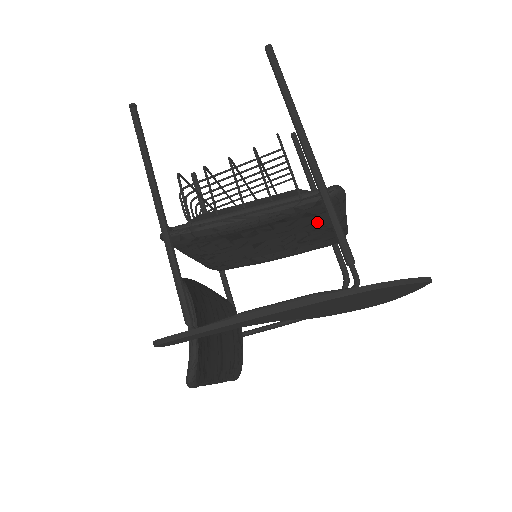
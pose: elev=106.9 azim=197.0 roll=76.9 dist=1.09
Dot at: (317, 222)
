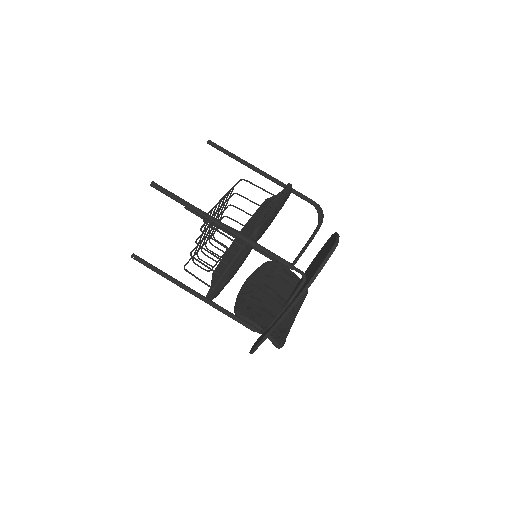
Dot at: occluded
